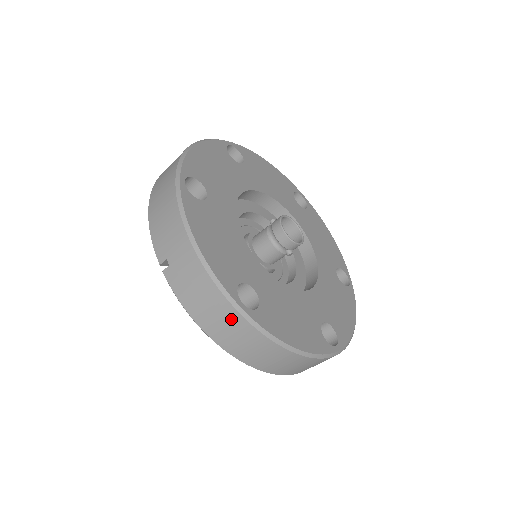
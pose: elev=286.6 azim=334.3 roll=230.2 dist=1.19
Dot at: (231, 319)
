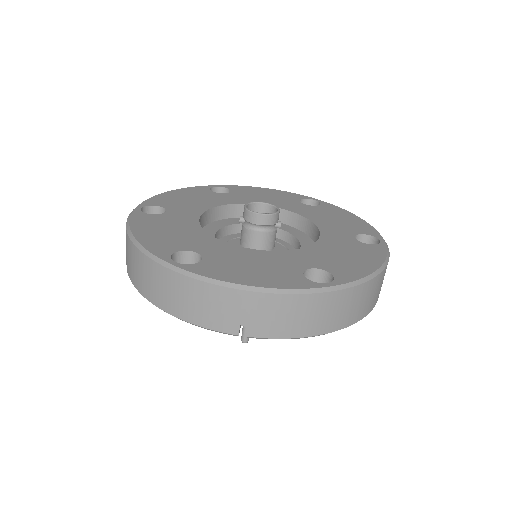
Dot at: (331, 302)
